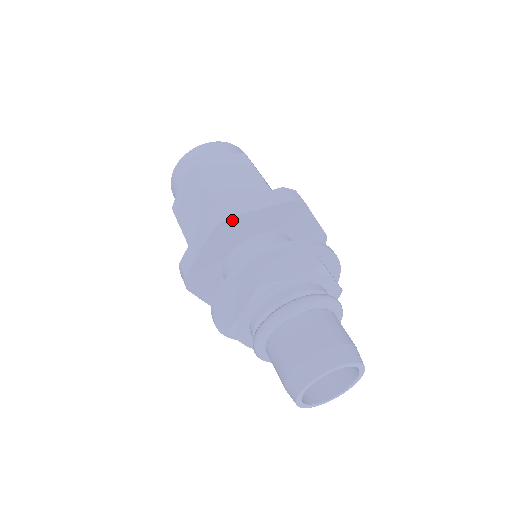
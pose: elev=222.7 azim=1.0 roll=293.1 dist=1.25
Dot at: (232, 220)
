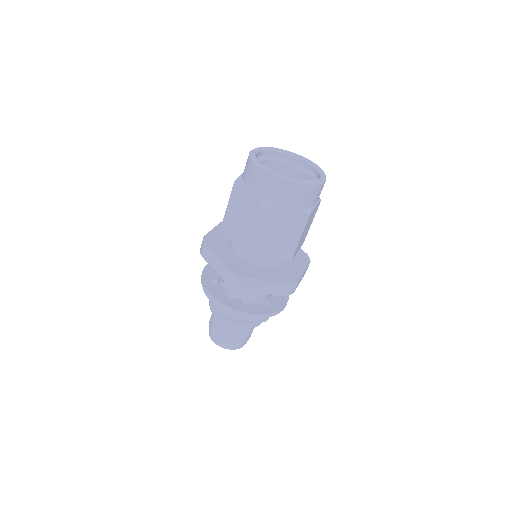
Dot at: occluded
